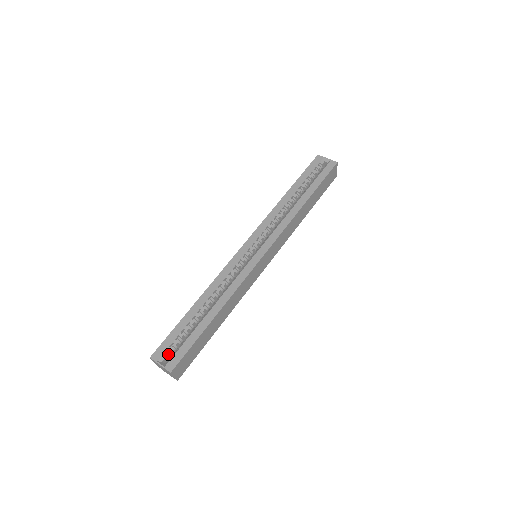
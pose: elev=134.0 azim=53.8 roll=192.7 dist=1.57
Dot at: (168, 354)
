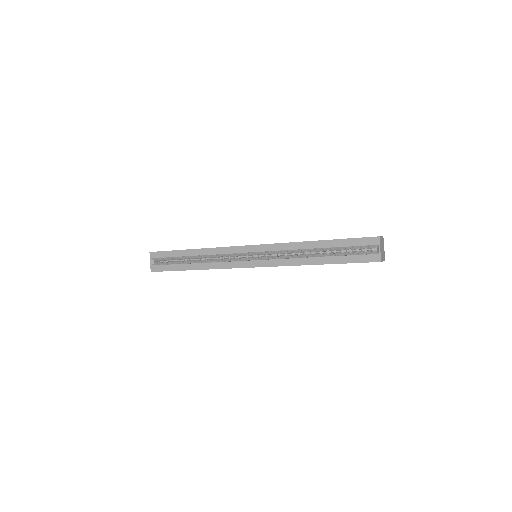
Dot at: occluded
